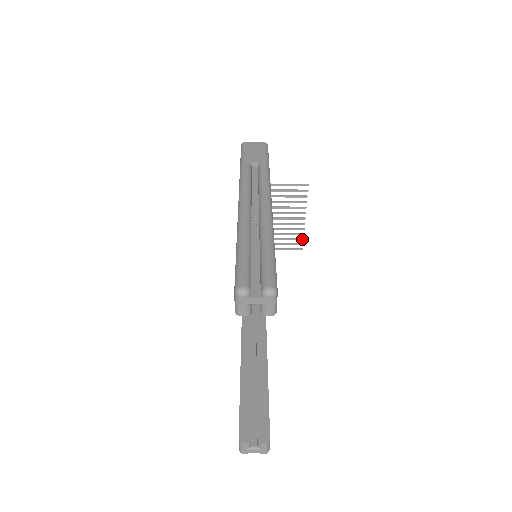
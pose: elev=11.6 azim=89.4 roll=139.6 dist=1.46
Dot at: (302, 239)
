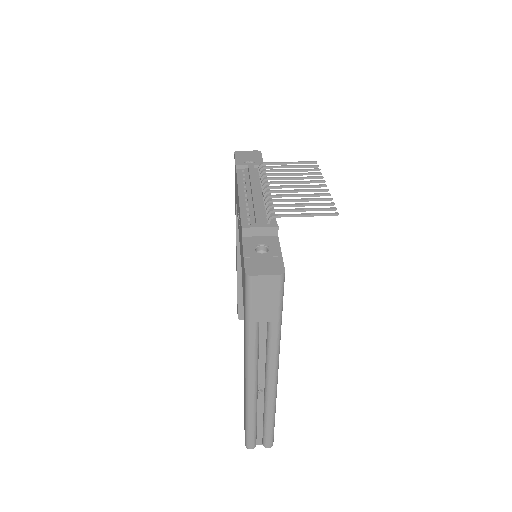
Dot at: occluded
